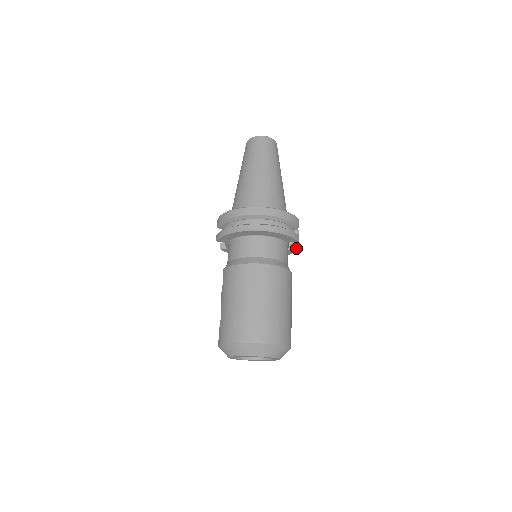
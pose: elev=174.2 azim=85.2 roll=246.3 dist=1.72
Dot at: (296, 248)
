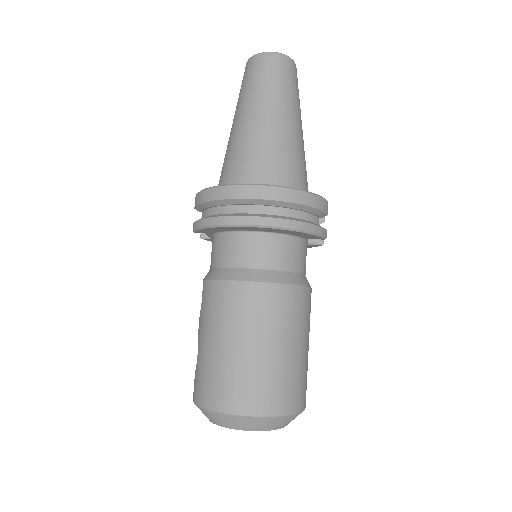
Dot at: (319, 242)
